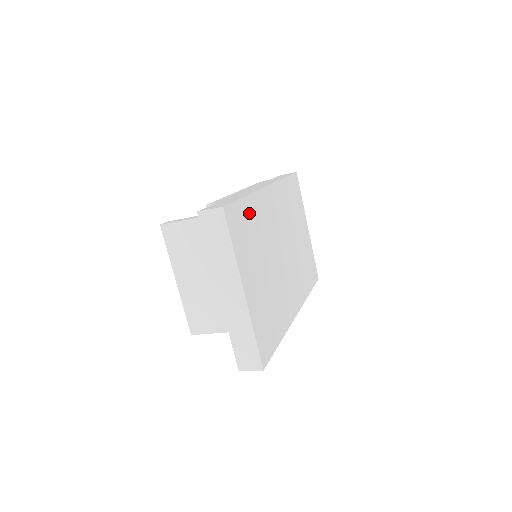
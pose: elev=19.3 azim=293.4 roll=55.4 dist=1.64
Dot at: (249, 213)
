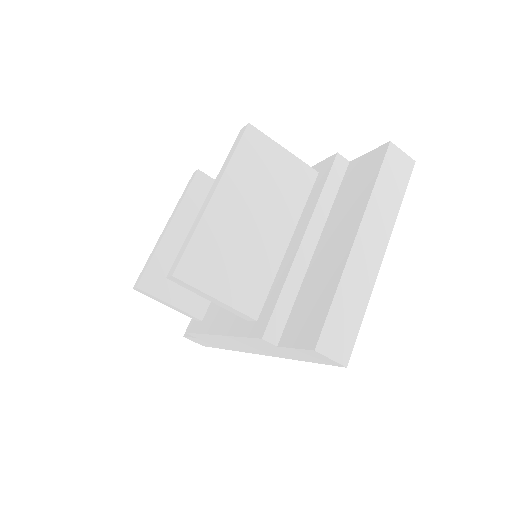
Dot at: occluded
